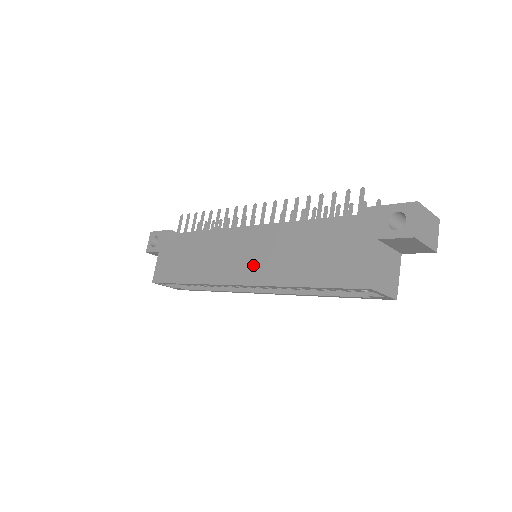
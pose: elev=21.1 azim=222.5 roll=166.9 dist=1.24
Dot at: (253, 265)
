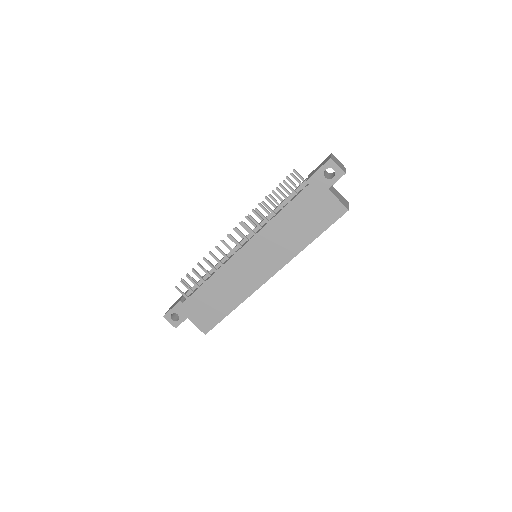
Dot at: (270, 260)
